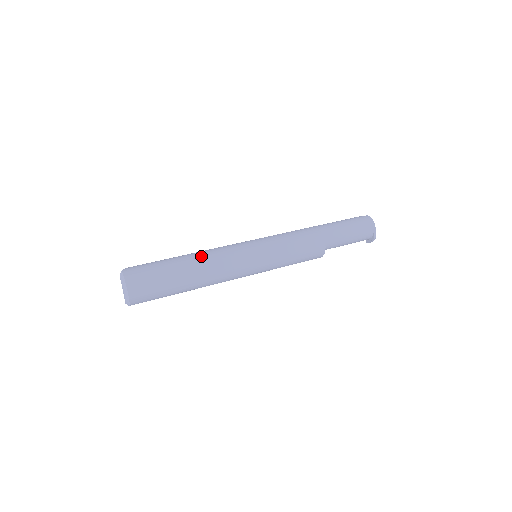
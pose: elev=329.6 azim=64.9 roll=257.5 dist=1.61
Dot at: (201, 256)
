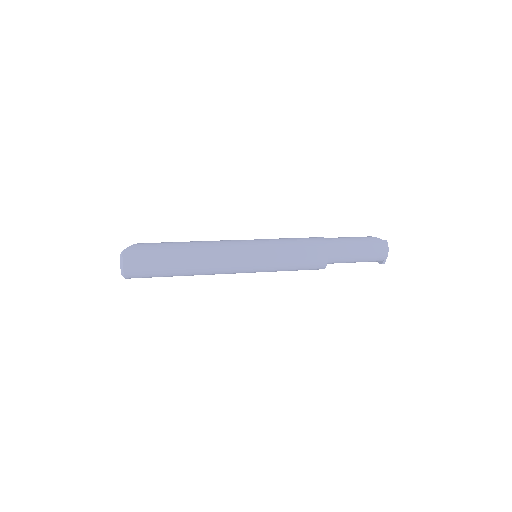
Dot at: (200, 253)
